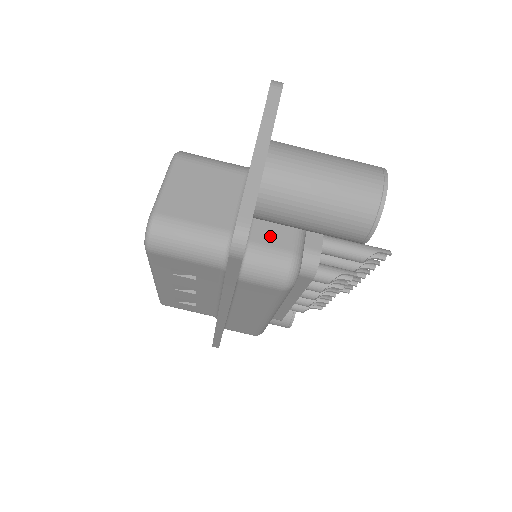
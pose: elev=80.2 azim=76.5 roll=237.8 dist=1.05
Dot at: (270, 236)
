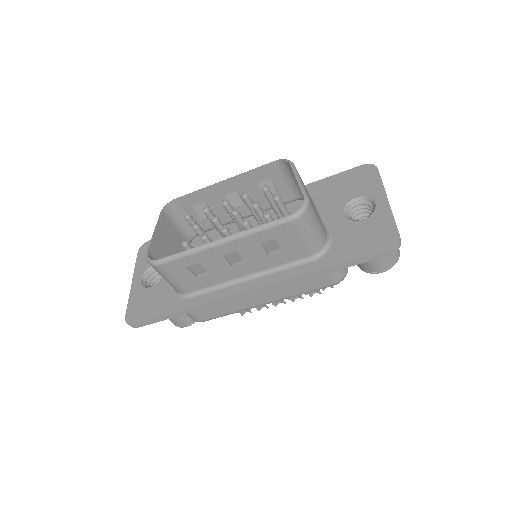
Dot at: occluded
